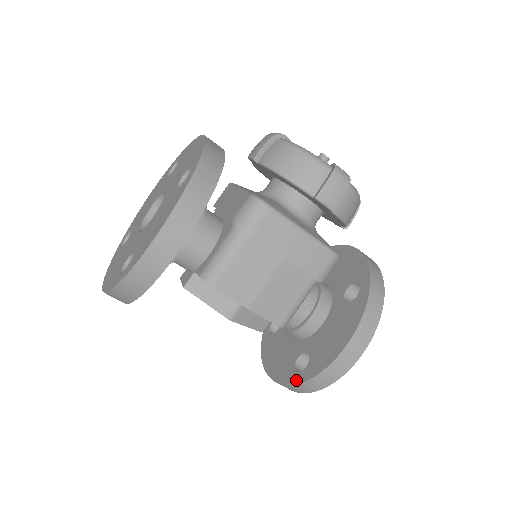
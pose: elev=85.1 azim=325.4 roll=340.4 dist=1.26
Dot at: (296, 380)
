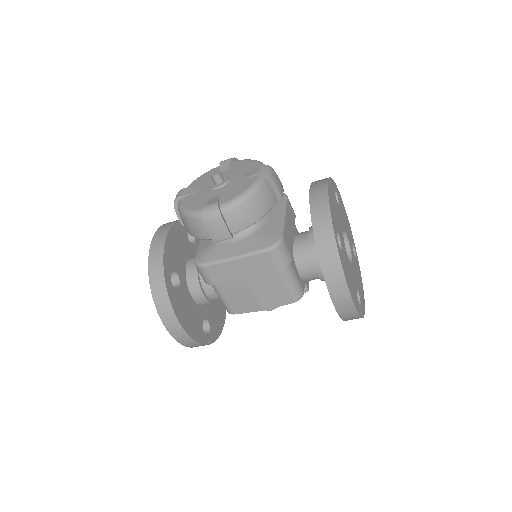
Dot at: occluded
